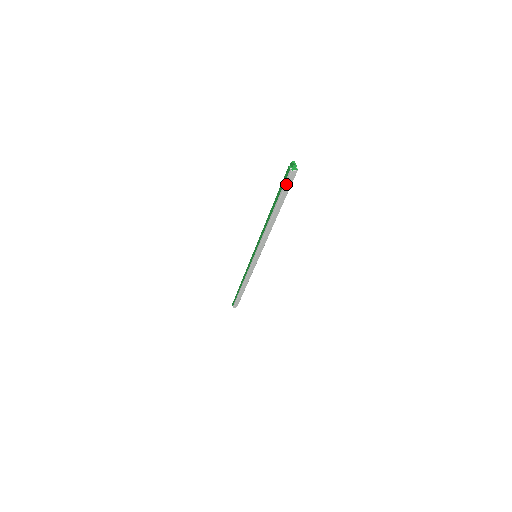
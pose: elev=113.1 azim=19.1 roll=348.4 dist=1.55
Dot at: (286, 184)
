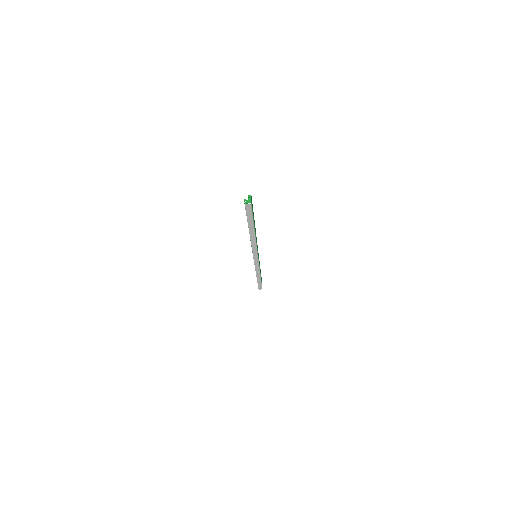
Dot at: (246, 212)
